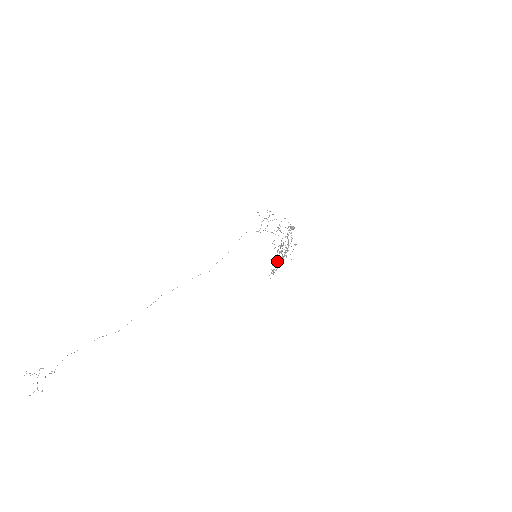
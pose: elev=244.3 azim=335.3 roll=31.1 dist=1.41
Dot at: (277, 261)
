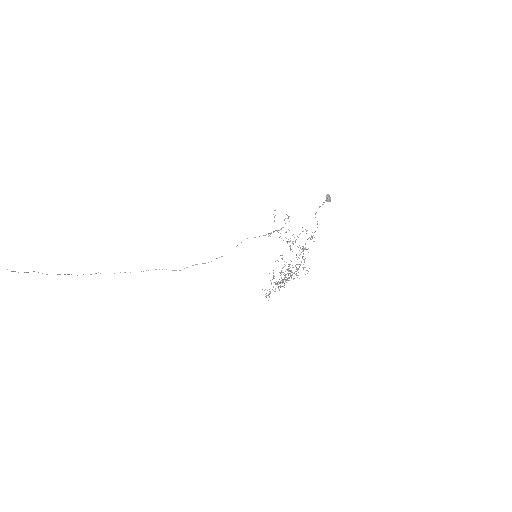
Dot at: occluded
